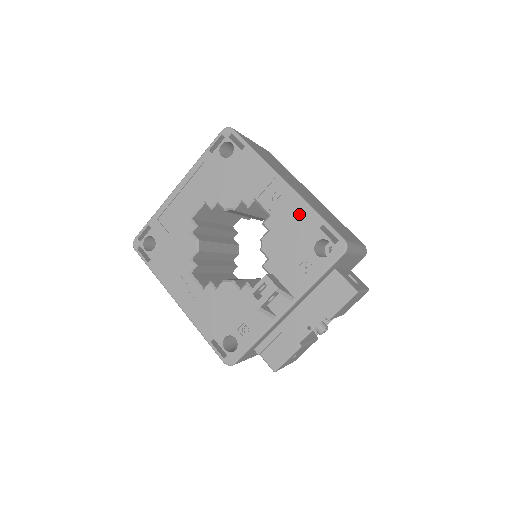
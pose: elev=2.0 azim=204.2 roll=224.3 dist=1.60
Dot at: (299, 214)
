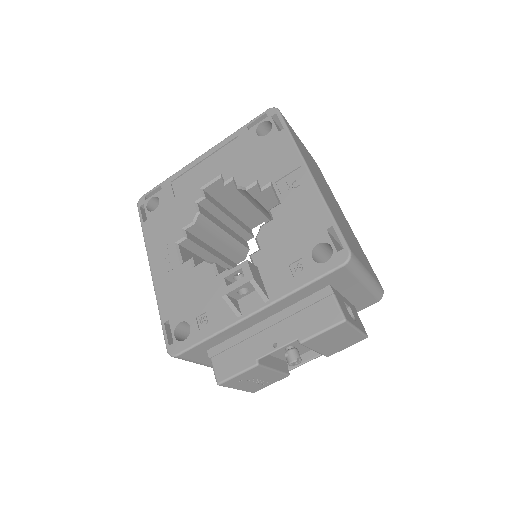
Dot at: (311, 209)
